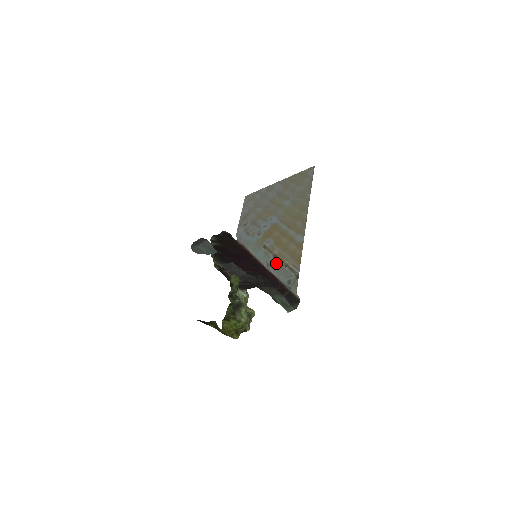
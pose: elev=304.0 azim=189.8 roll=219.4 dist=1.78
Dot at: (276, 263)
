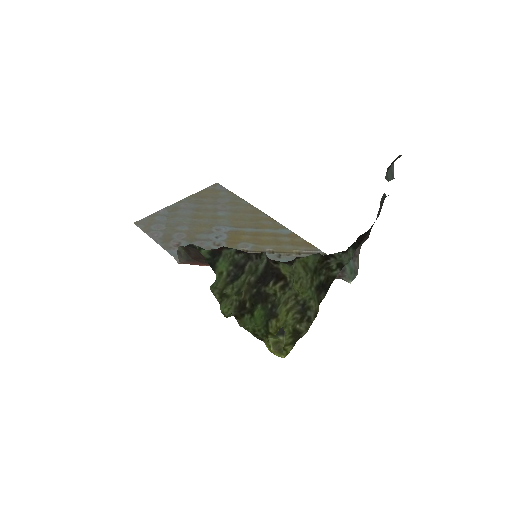
Dot at: (283, 256)
